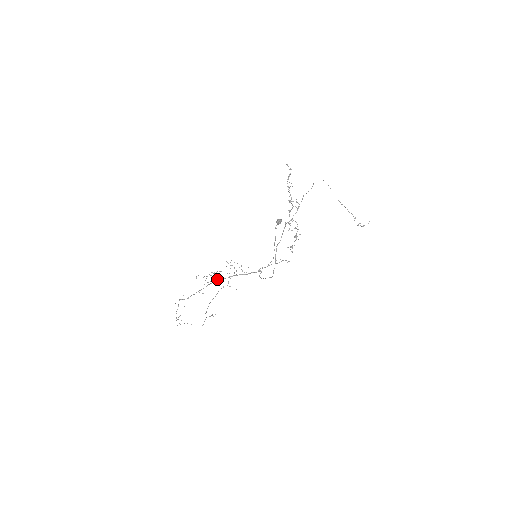
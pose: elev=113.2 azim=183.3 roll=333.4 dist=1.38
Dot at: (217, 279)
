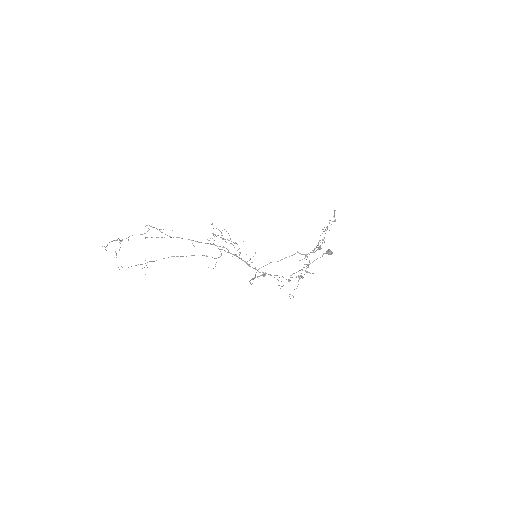
Dot at: occluded
